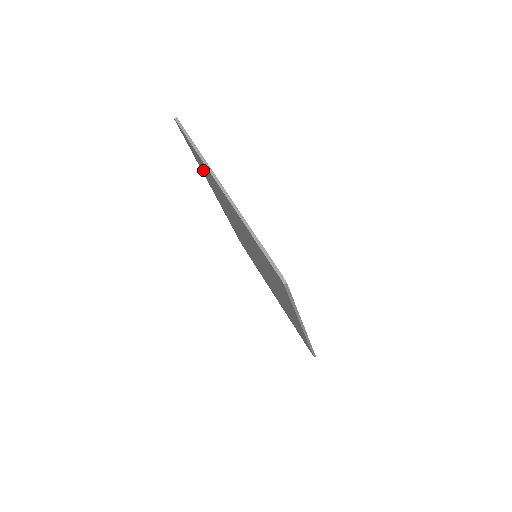
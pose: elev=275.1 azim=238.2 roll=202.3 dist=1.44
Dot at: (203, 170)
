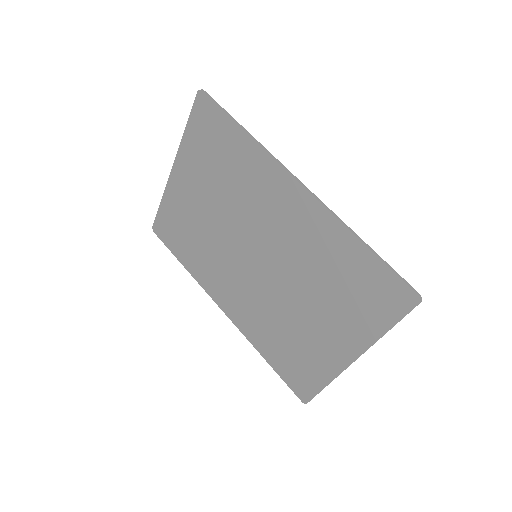
Dot at: (187, 253)
